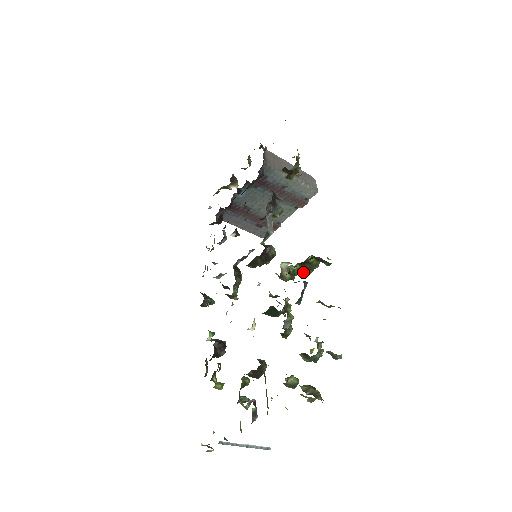
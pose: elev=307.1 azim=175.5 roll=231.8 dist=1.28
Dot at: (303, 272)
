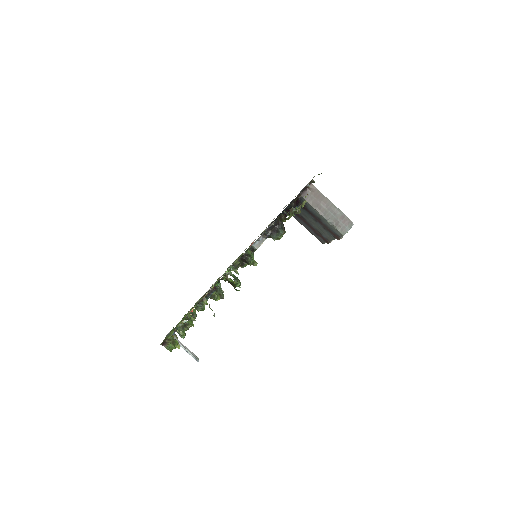
Dot at: occluded
